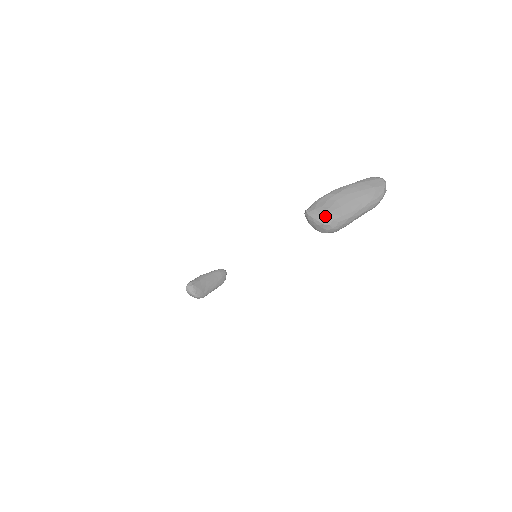
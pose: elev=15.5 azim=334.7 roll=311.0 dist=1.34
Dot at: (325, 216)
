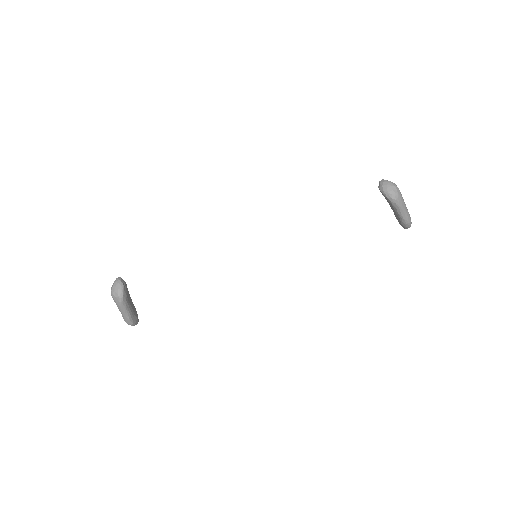
Dot at: (396, 185)
